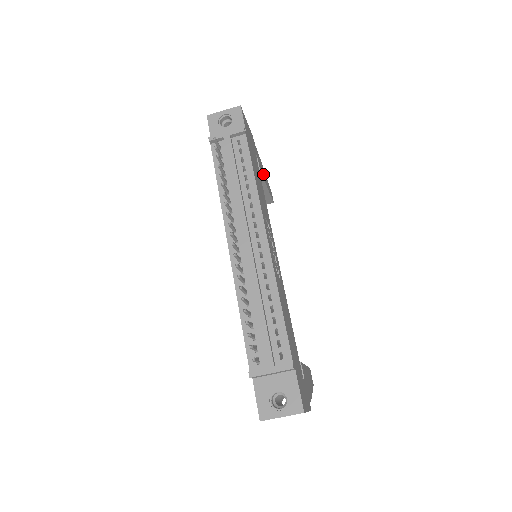
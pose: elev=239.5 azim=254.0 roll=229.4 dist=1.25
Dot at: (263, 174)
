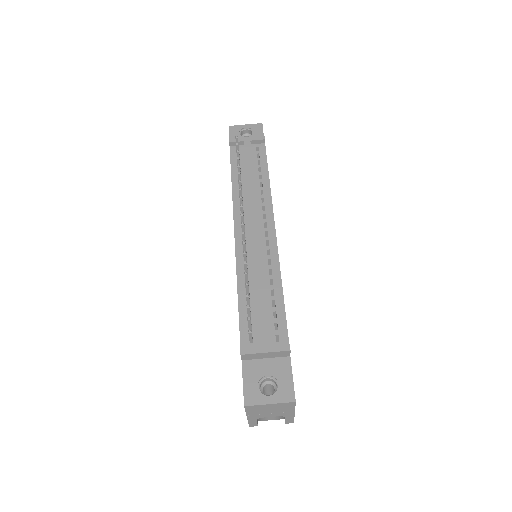
Dot at: occluded
